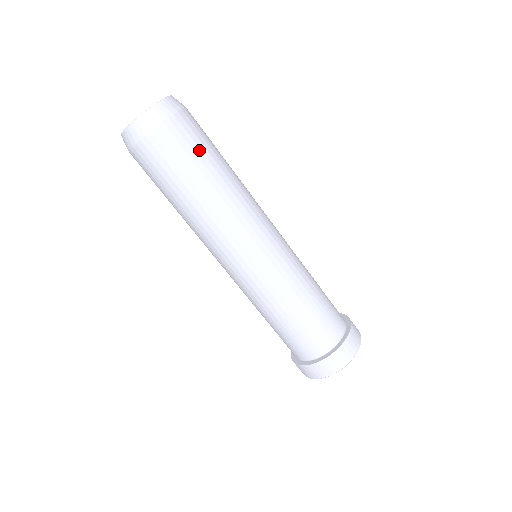
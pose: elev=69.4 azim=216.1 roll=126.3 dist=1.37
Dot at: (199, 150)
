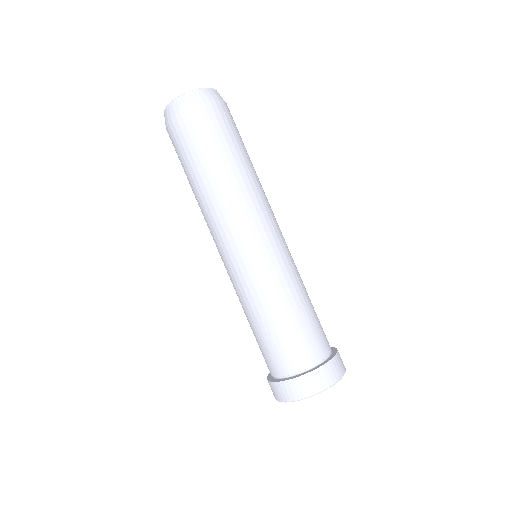
Dot at: (236, 134)
